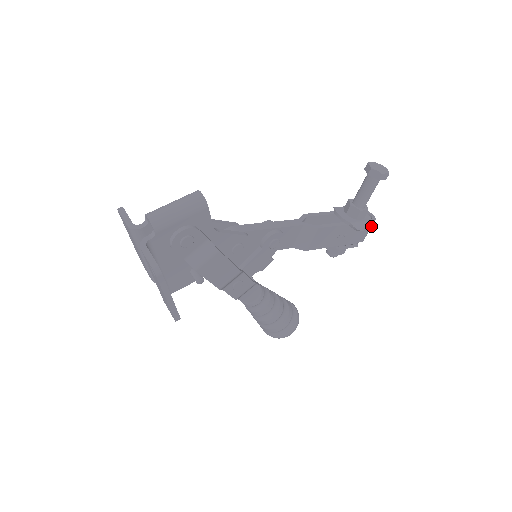
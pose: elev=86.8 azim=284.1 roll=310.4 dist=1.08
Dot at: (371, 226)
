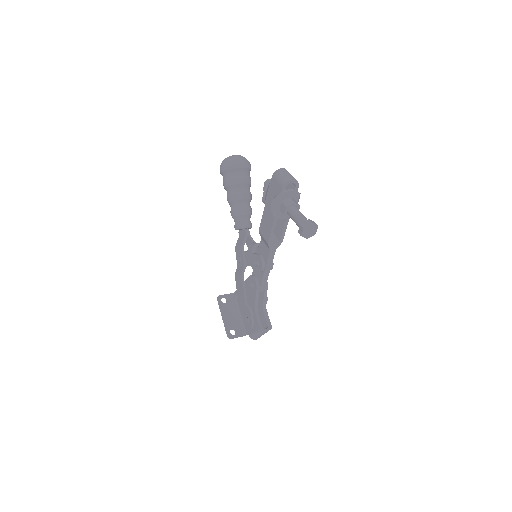
Dot at: occluded
